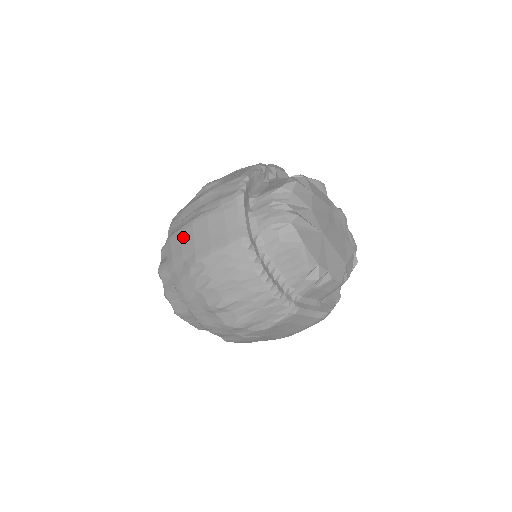
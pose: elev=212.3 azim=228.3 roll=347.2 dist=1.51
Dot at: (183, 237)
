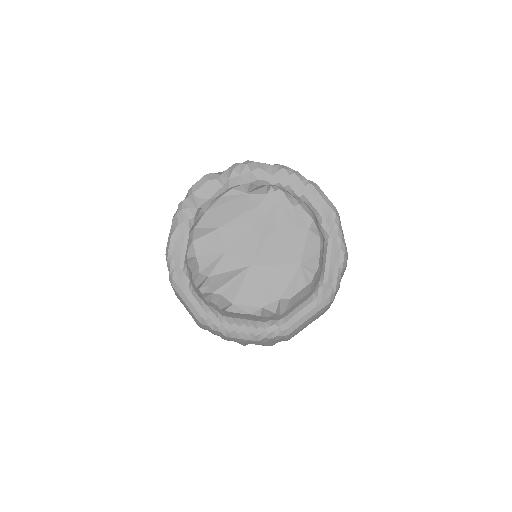
Dot at: occluded
